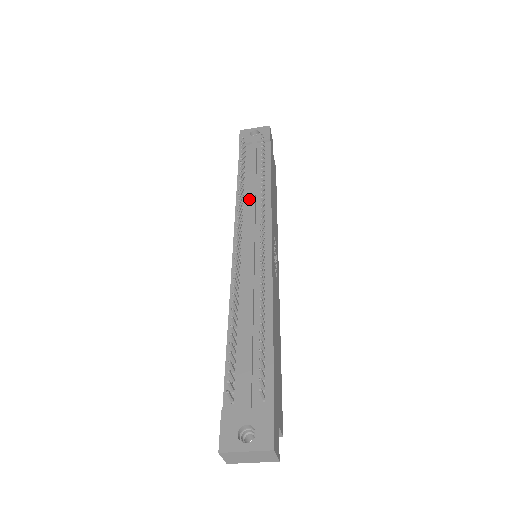
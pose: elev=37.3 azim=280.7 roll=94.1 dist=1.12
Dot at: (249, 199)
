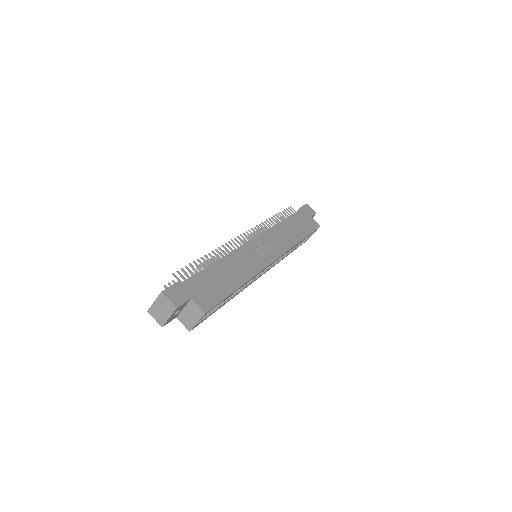
Dot at: occluded
